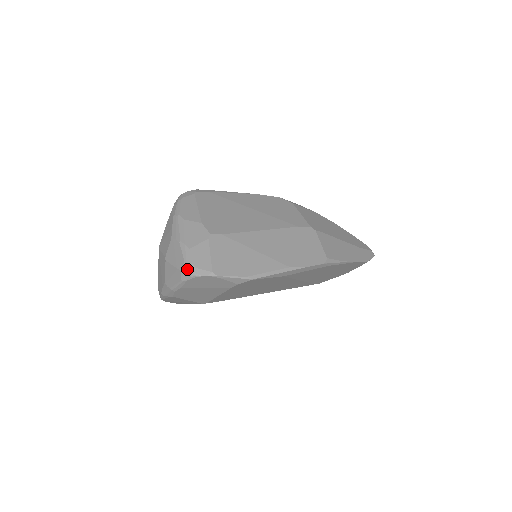
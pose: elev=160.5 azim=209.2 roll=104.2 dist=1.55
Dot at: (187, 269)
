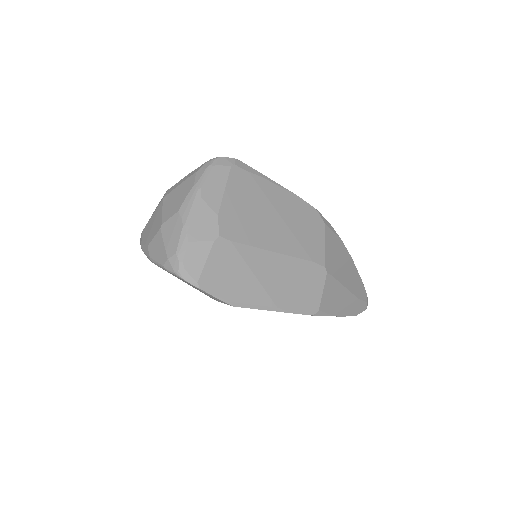
Dot at: (174, 263)
